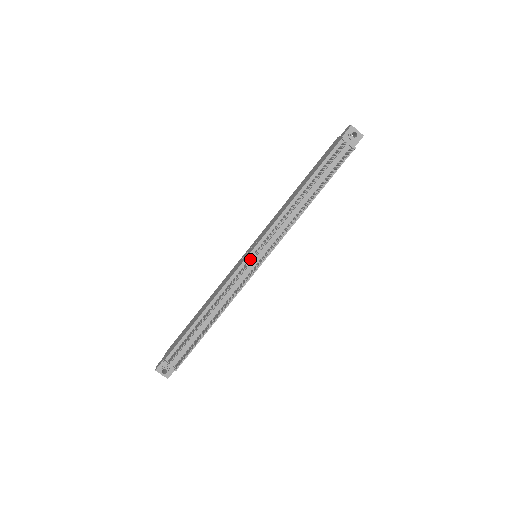
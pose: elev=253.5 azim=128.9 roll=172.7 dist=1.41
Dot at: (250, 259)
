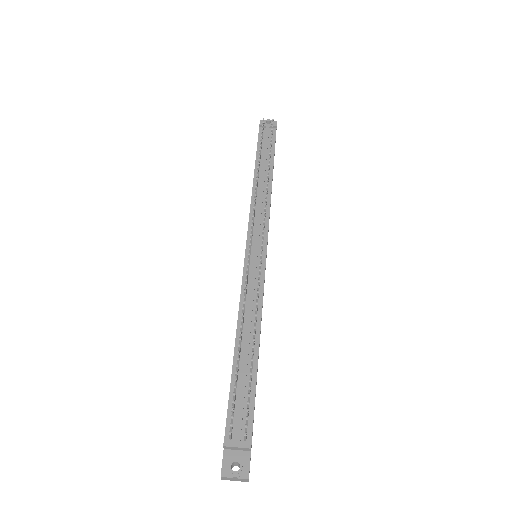
Dot at: occluded
